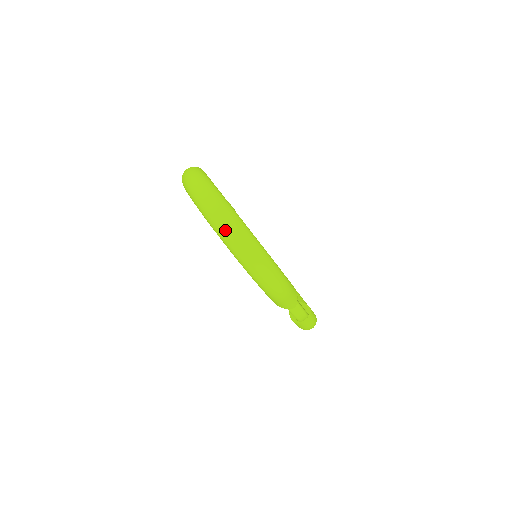
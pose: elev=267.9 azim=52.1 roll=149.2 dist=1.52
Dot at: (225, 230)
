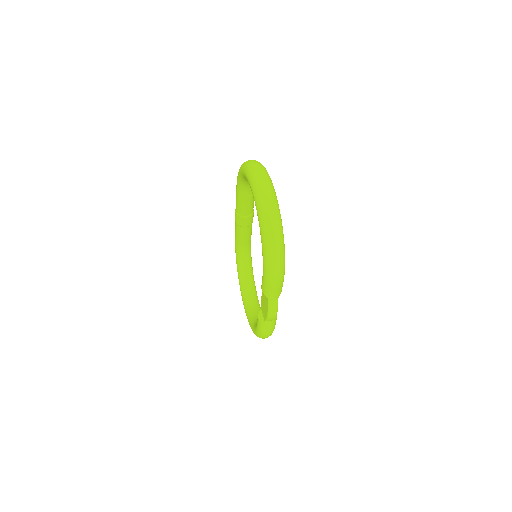
Dot at: (266, 208)
